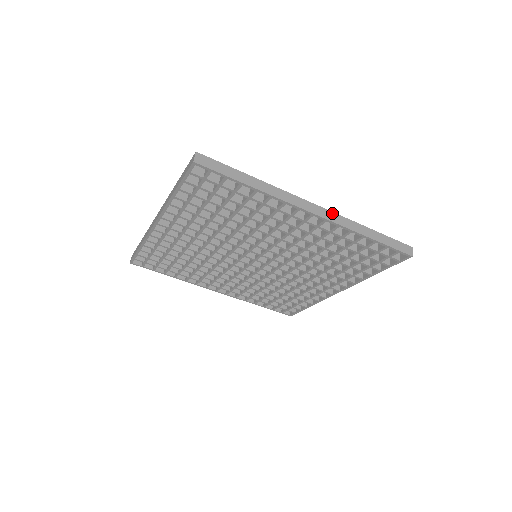
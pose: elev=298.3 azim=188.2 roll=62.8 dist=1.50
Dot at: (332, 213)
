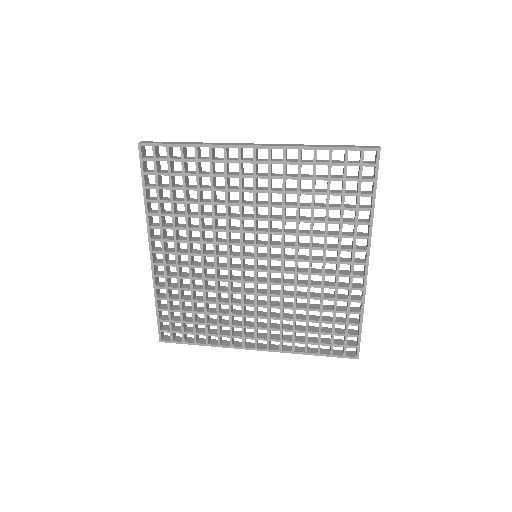
Dot at: (275, 144)
